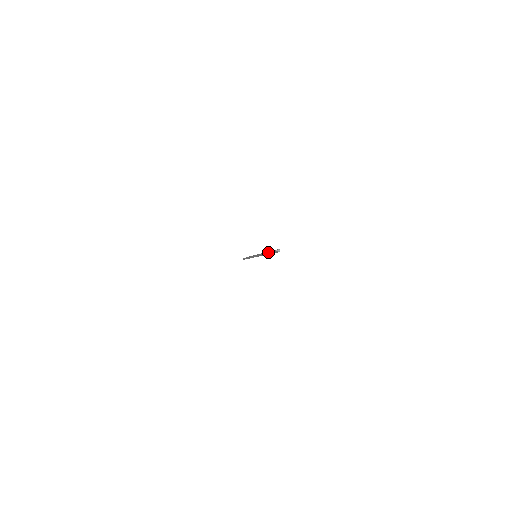
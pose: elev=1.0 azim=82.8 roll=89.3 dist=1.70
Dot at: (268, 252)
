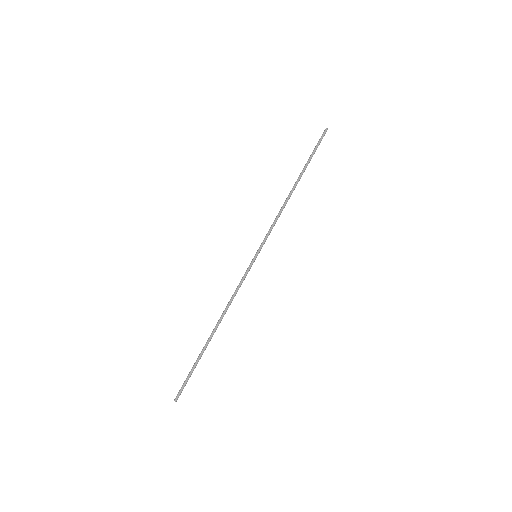
Dot at: (304, 166)
